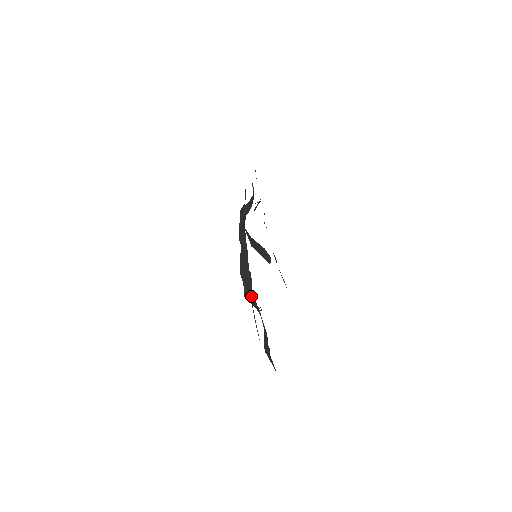
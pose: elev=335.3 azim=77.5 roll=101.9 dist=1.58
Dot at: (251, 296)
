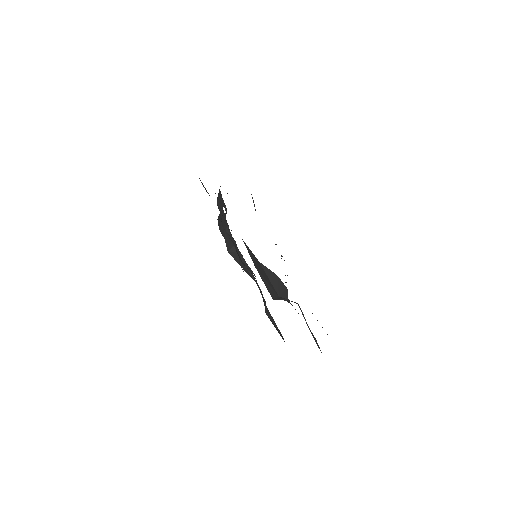
Dot at: (234, 247)
